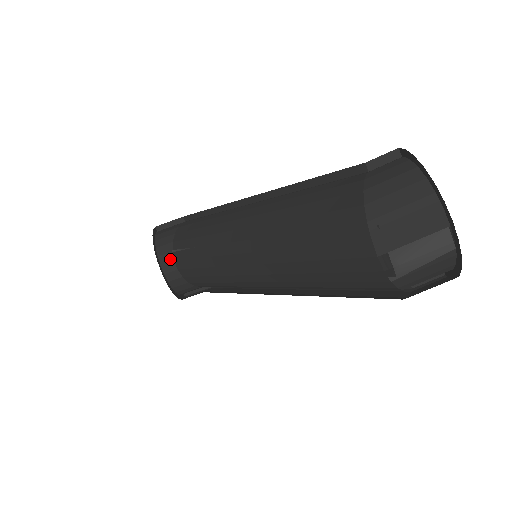
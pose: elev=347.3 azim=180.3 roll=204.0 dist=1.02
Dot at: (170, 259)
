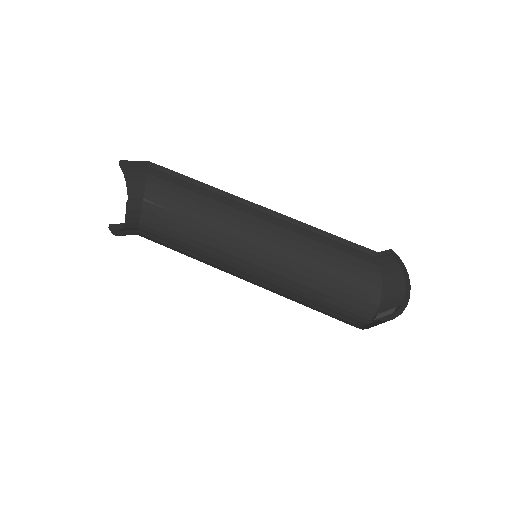
Dot at: (138, 206)
